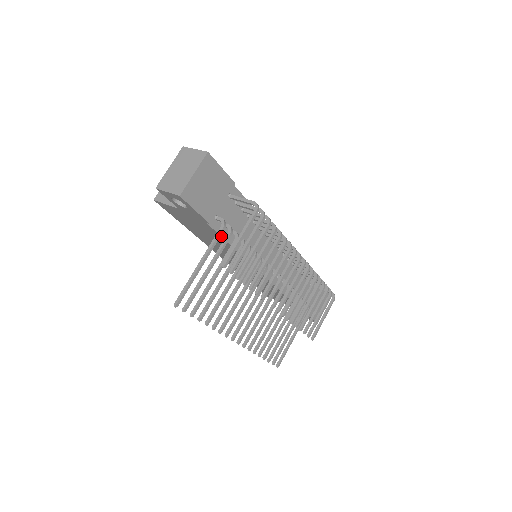
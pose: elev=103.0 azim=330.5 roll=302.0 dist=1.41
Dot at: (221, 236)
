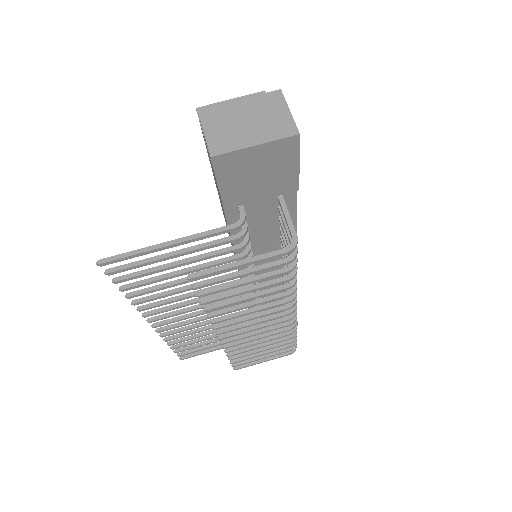
Dot at: occluded
